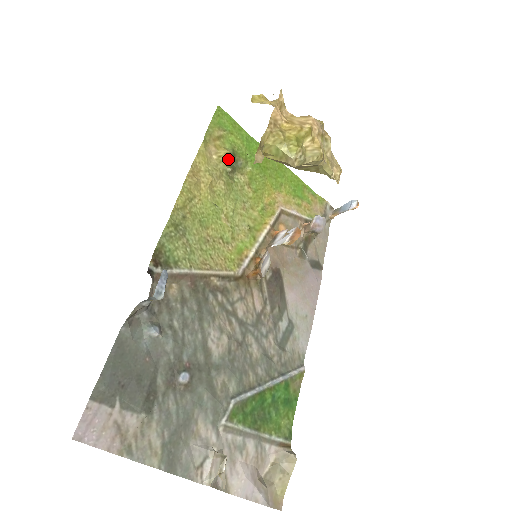
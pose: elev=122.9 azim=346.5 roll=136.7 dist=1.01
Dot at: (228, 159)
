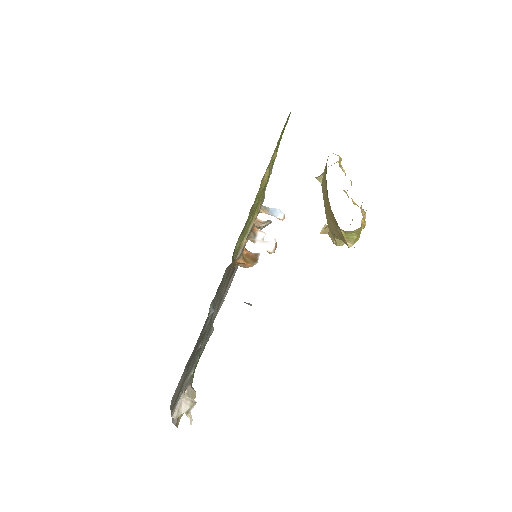
Dot at: occluded
